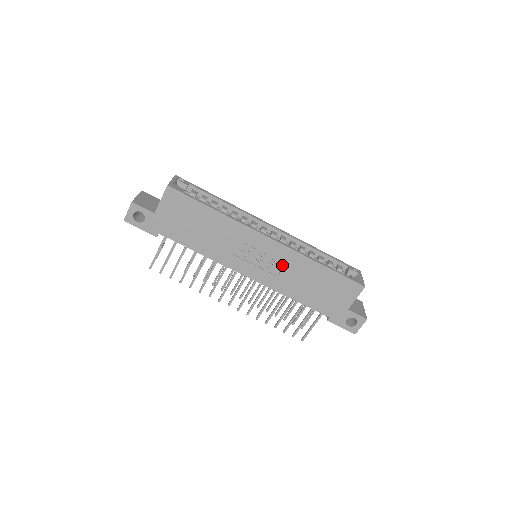
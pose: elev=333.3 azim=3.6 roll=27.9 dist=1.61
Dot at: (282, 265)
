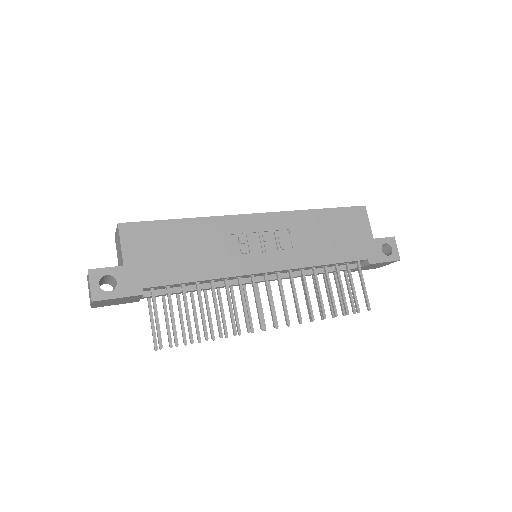
Dot at: (287, 235)
